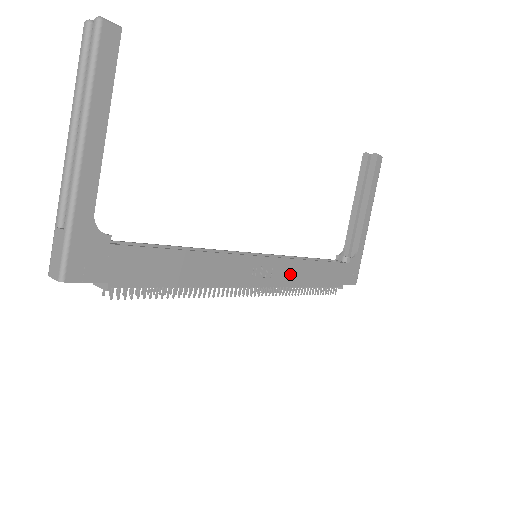
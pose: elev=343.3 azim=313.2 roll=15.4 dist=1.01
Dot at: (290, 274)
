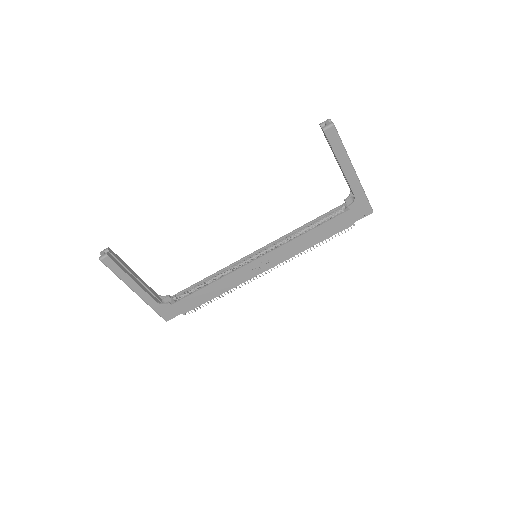
Dot at: (287, 252)
